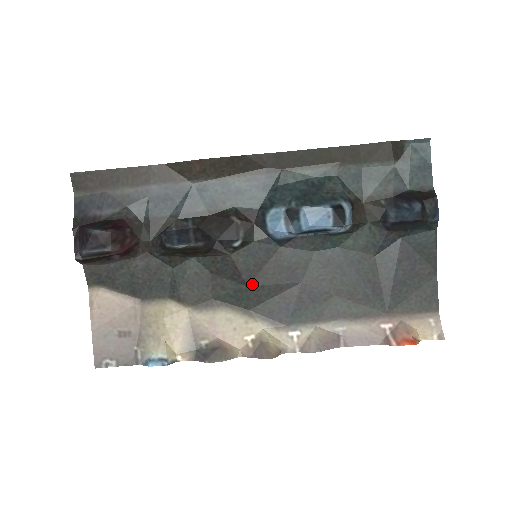
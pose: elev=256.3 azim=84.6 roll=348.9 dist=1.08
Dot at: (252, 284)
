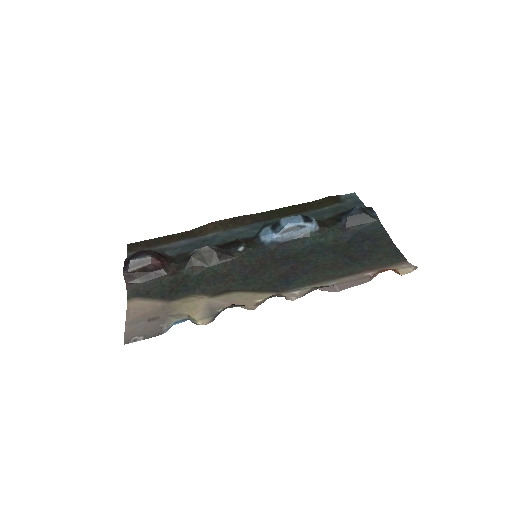
Dot at: (256, 273)
